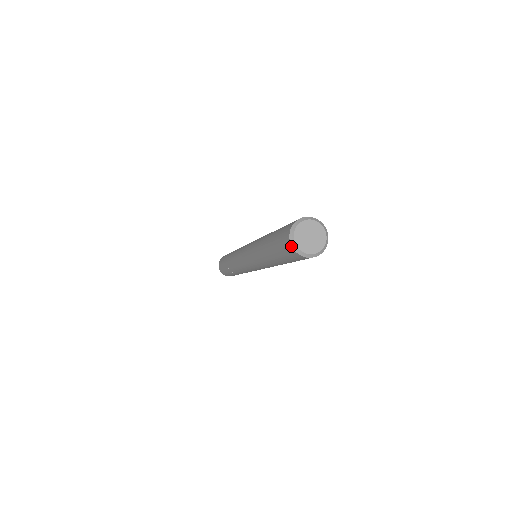
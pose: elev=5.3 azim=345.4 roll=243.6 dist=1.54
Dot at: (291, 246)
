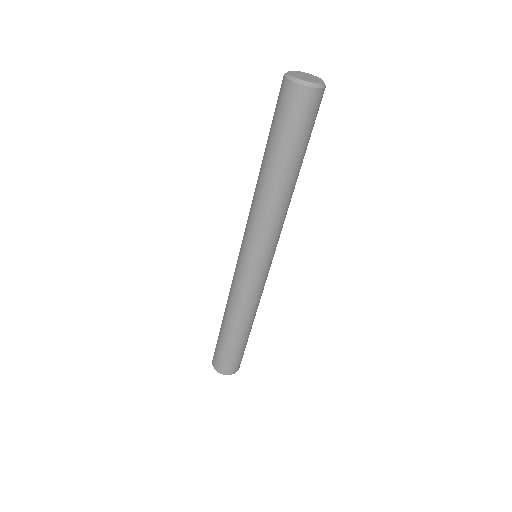
Dot at: (284, 75)
